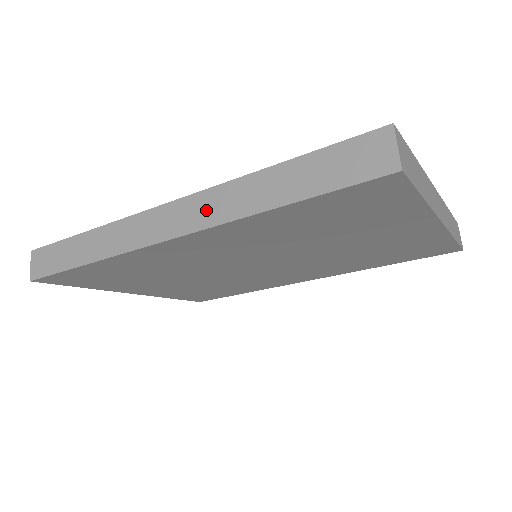
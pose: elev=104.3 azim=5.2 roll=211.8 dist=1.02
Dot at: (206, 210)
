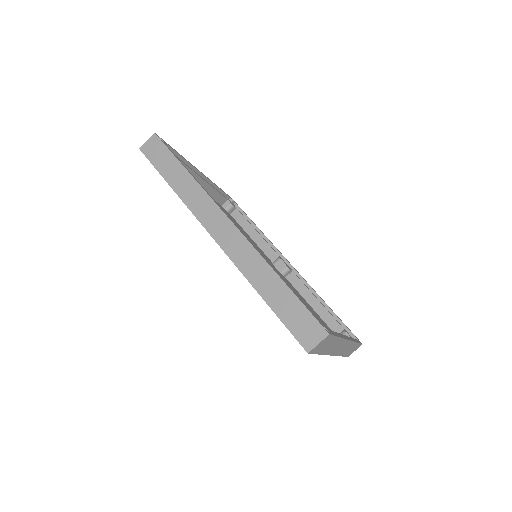
Dot at: (239, 251)
